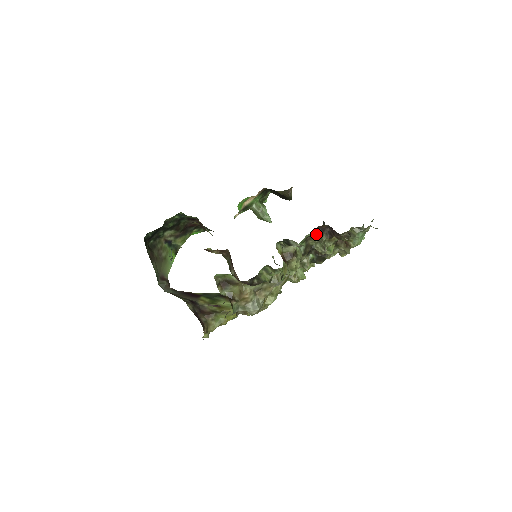
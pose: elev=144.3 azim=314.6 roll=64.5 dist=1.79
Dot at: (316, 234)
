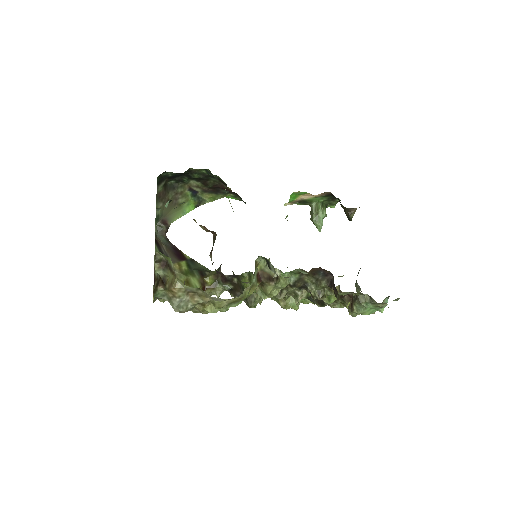
Dot at: (315, 274)
